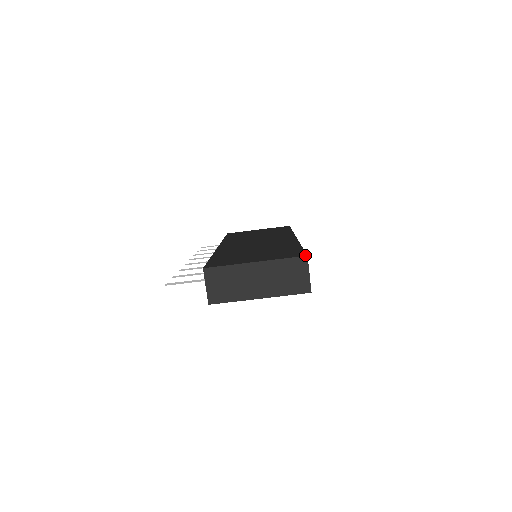
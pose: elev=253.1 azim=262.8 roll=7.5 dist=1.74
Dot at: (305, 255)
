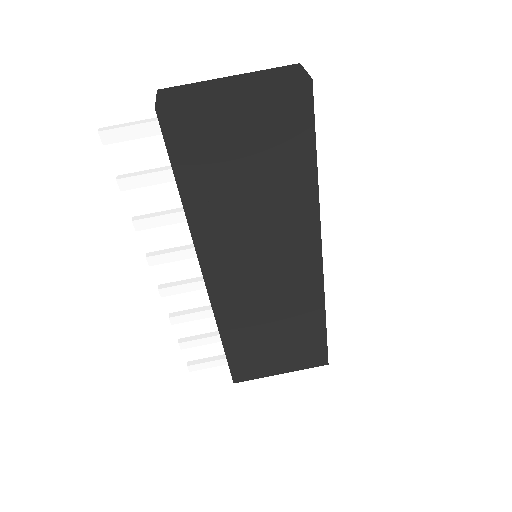
Dot at: occluded
